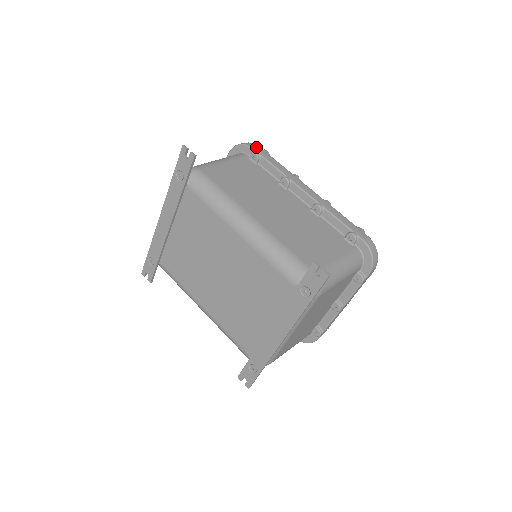
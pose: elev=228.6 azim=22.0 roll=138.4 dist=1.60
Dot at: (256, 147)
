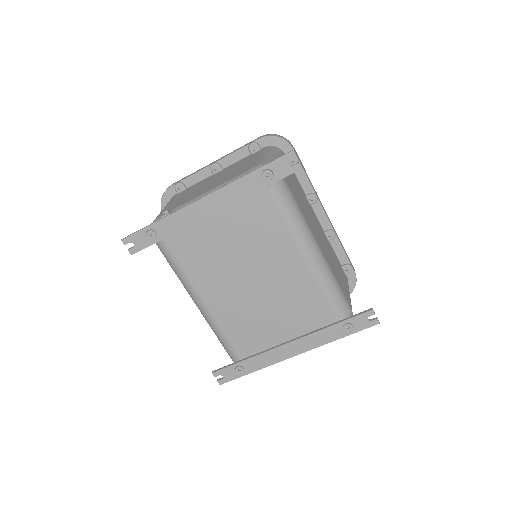
Dot at: (294, 149)
